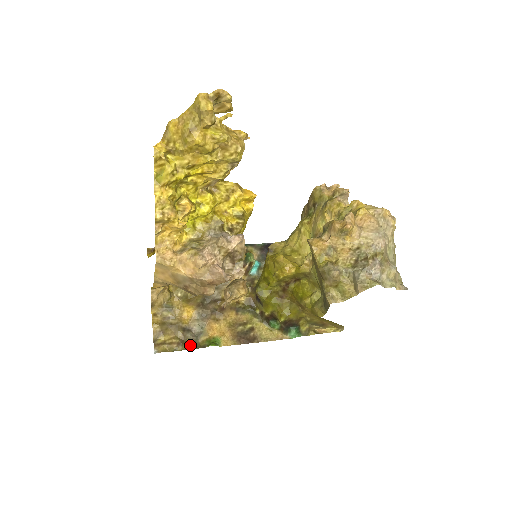
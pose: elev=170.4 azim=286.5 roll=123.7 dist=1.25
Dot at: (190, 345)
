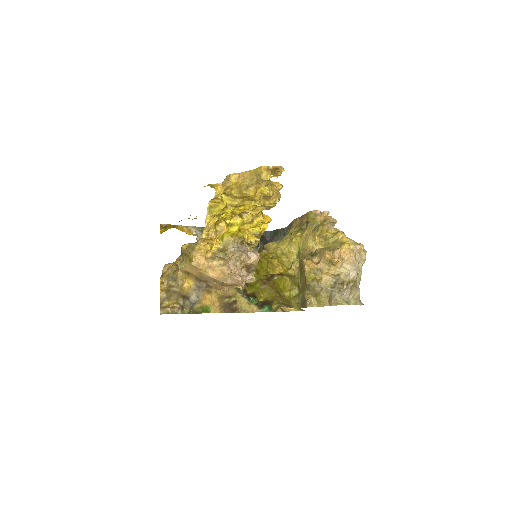
Dot at: (188, 310)
